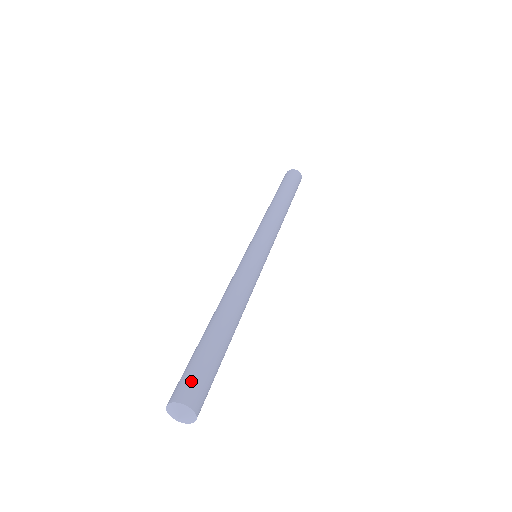
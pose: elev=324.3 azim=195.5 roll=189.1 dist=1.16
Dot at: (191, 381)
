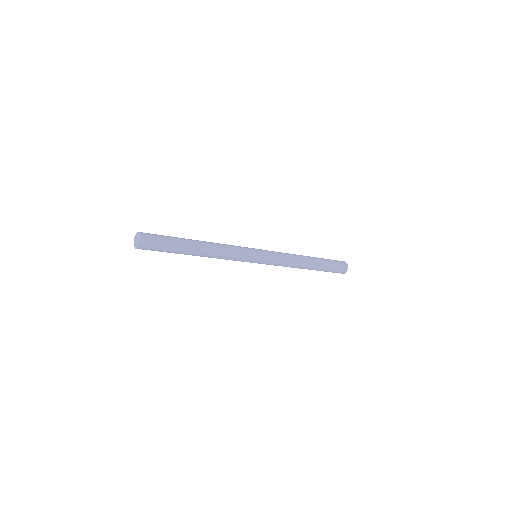
Dot at: (152, 234)
